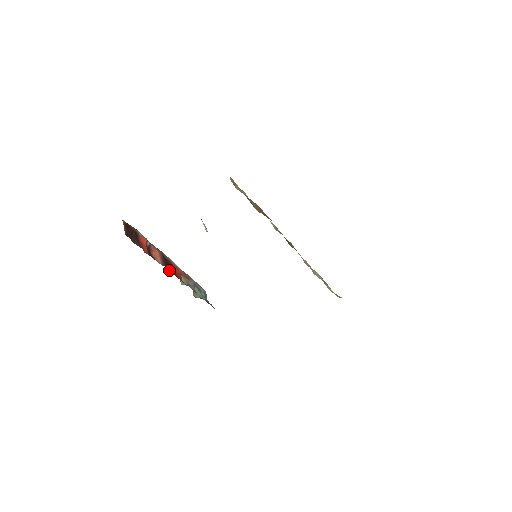
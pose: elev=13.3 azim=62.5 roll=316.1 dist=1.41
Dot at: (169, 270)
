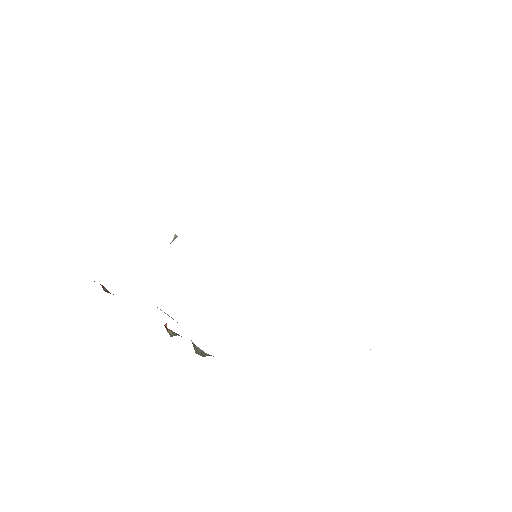
Dot at: occluded
